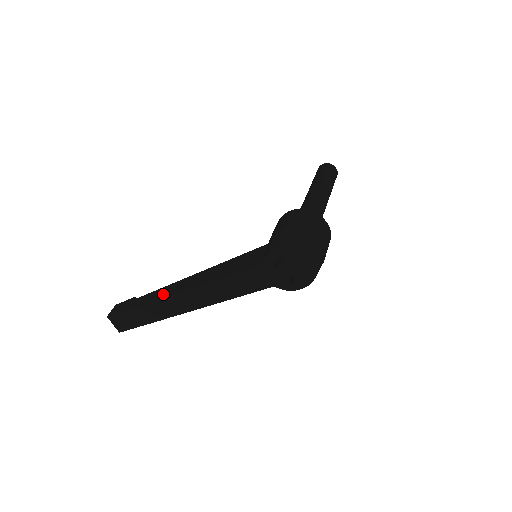
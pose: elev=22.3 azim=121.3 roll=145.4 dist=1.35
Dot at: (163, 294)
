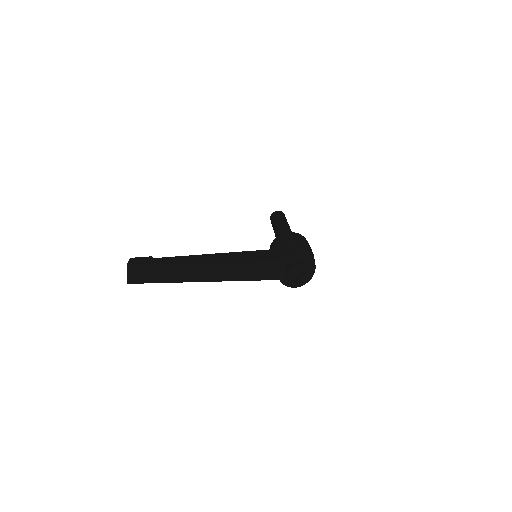
Dot at: (189, 261)
